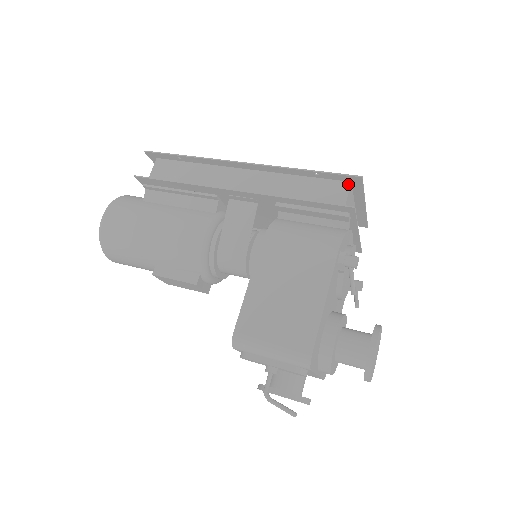
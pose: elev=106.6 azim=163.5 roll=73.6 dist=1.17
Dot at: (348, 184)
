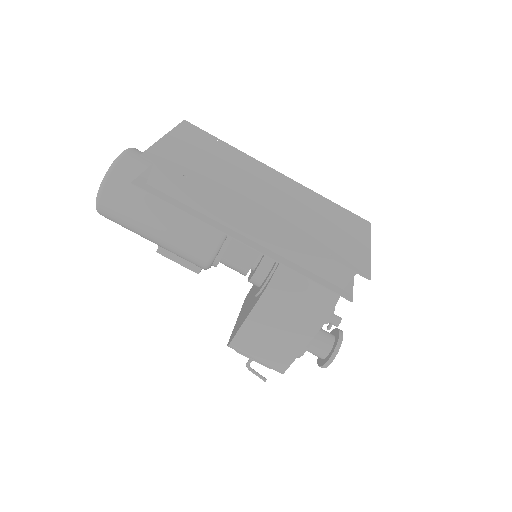
Dot at: occluded
